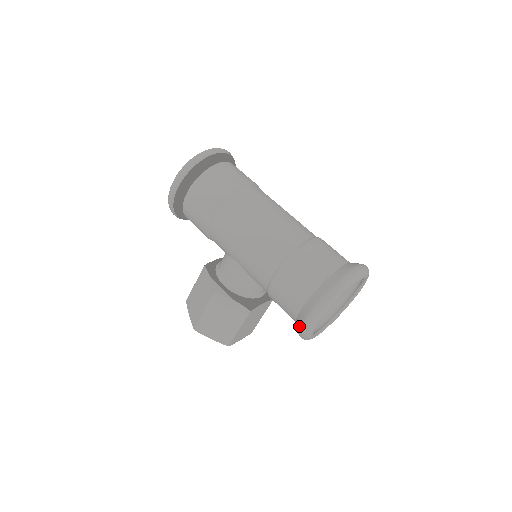
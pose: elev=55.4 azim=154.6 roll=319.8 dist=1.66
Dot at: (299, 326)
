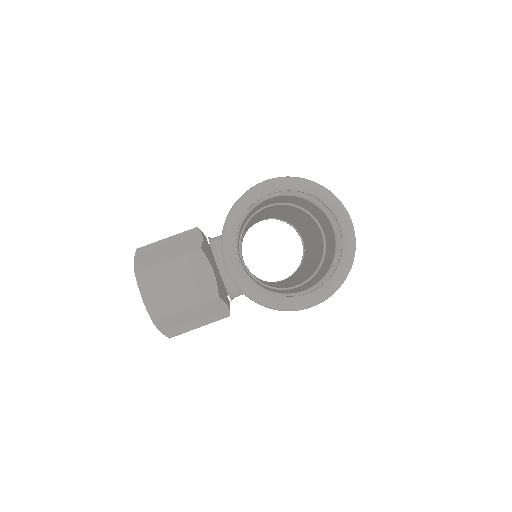
Dot at: occluded
